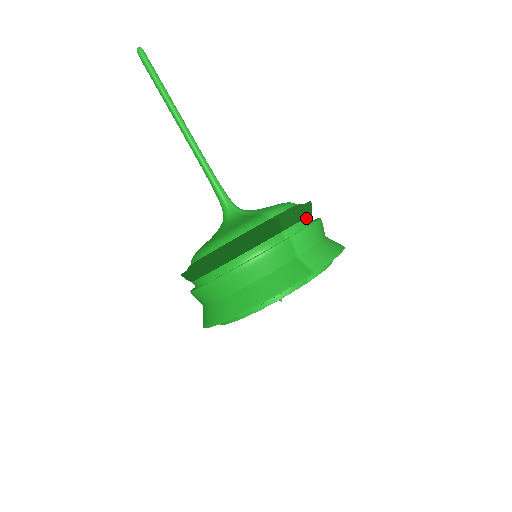
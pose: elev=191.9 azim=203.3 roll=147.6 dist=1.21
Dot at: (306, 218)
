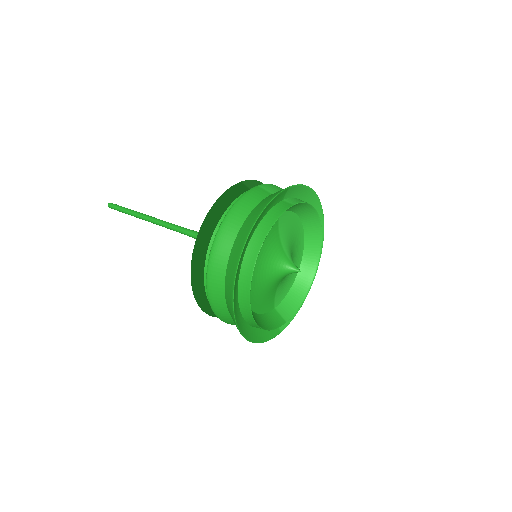
Dot at: occluded
